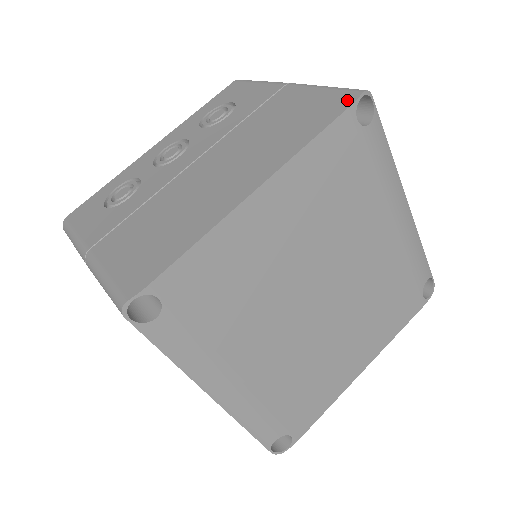
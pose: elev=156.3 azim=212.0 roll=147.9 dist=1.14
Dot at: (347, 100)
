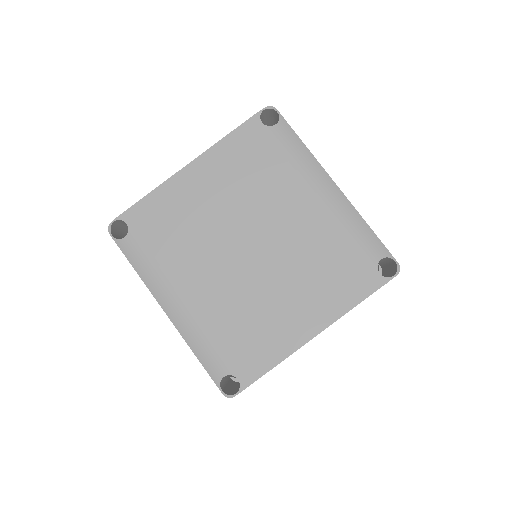
Dot at: occluded
